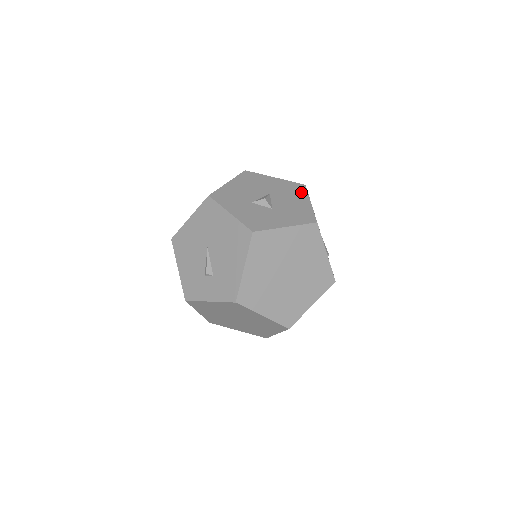
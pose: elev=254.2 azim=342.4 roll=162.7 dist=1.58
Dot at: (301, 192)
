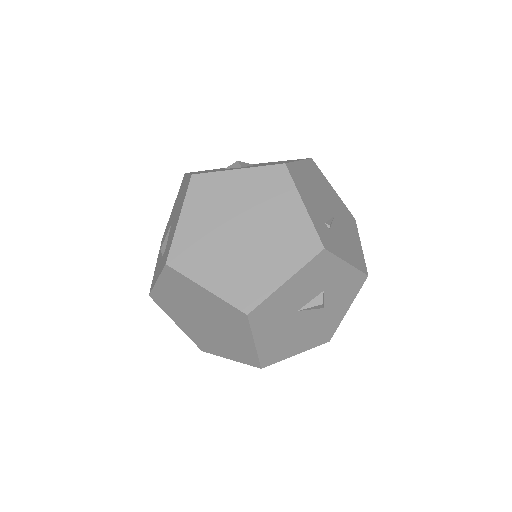
Dot at: occluded
